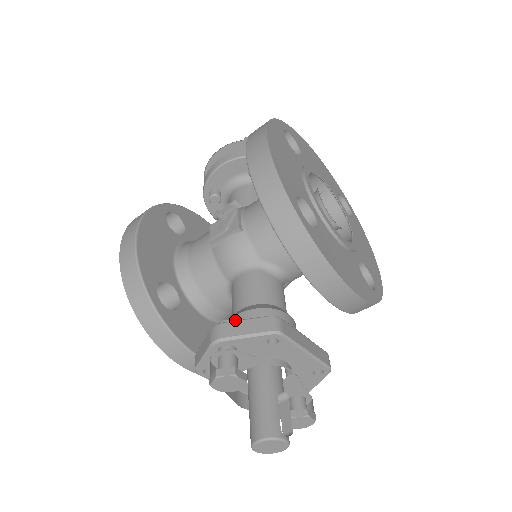
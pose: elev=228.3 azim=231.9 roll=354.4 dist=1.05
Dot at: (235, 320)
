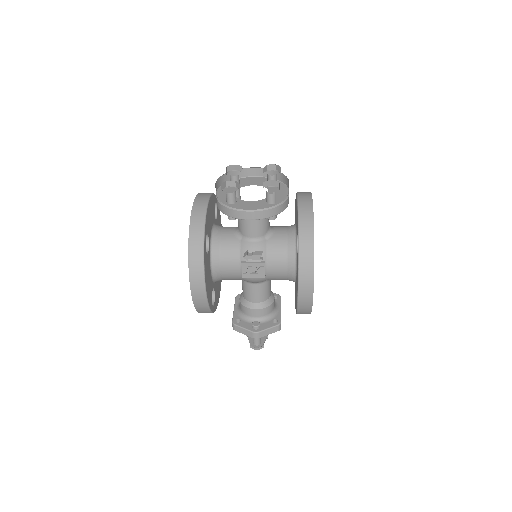
Dot at: (254, 311)
